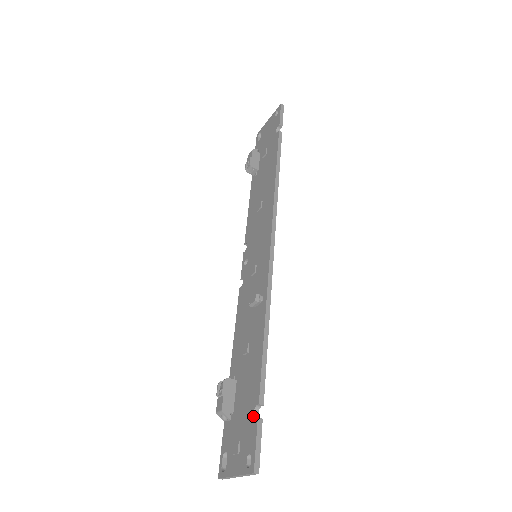
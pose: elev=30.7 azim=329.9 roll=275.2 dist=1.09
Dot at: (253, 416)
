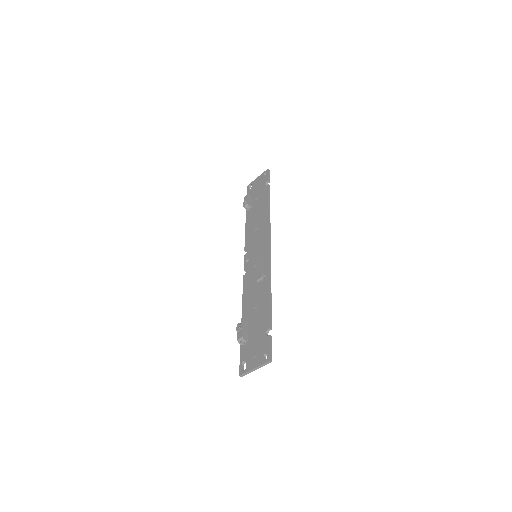
Dot at: (266, 335)
